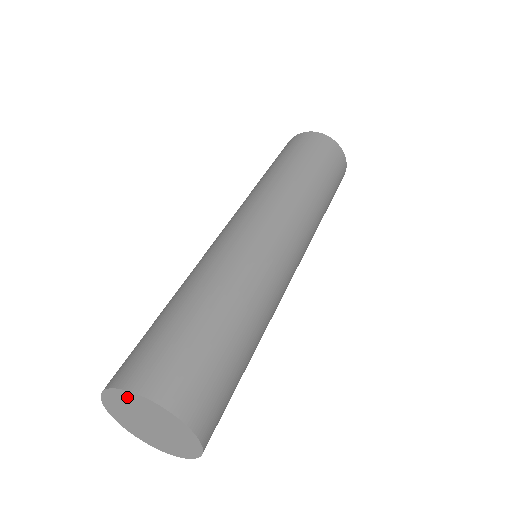
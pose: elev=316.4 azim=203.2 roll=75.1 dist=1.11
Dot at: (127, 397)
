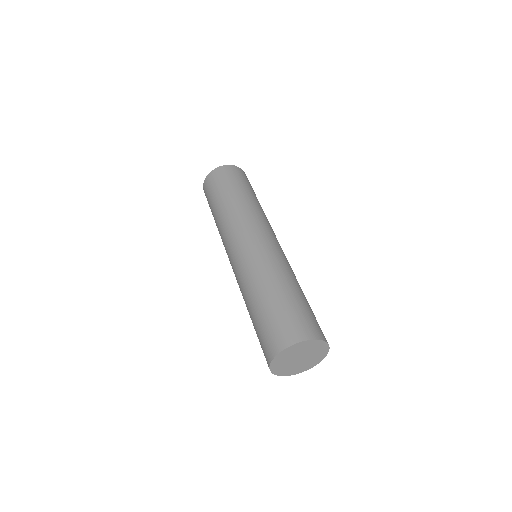
Dot at: (276, 363)
